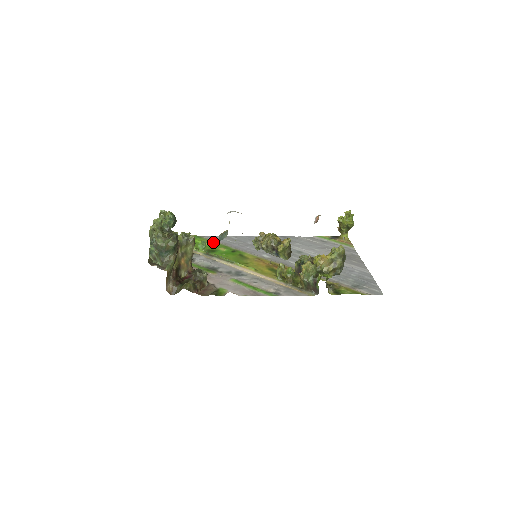
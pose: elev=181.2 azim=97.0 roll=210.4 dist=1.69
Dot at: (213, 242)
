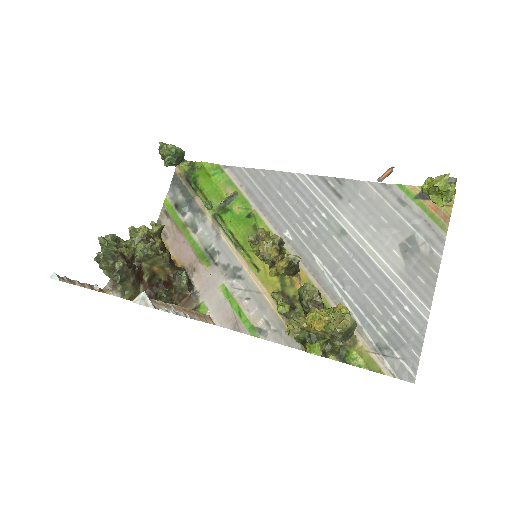
Dot at: (232, 187)
